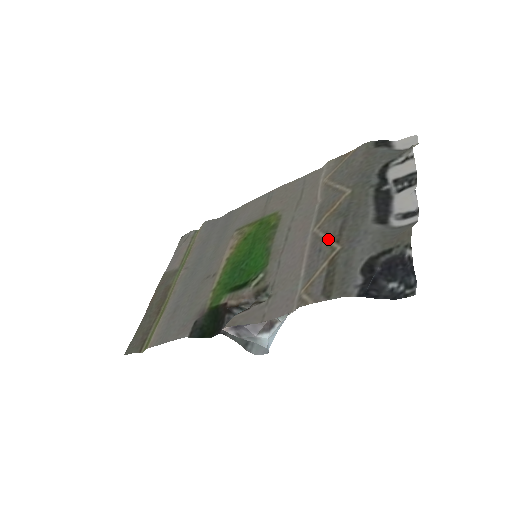
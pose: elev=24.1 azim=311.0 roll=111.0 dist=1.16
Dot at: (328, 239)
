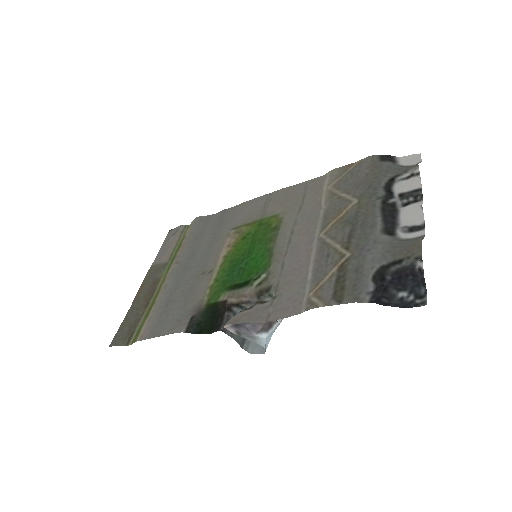
Dot at: (336, 245)
